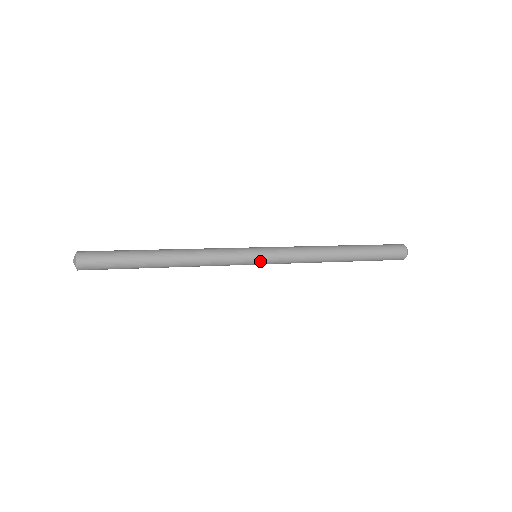
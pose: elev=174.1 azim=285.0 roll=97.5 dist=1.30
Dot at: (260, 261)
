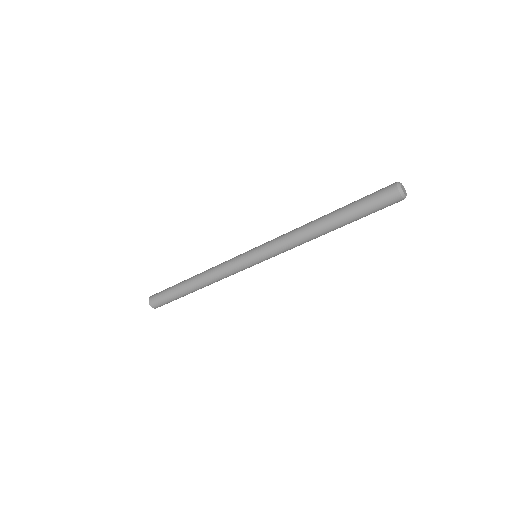
Dot at: (253, 254)
